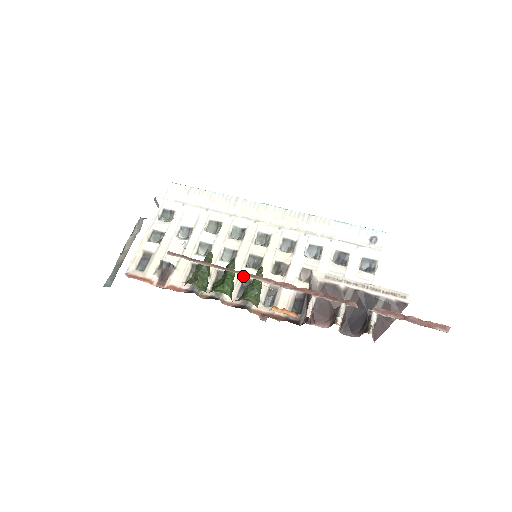
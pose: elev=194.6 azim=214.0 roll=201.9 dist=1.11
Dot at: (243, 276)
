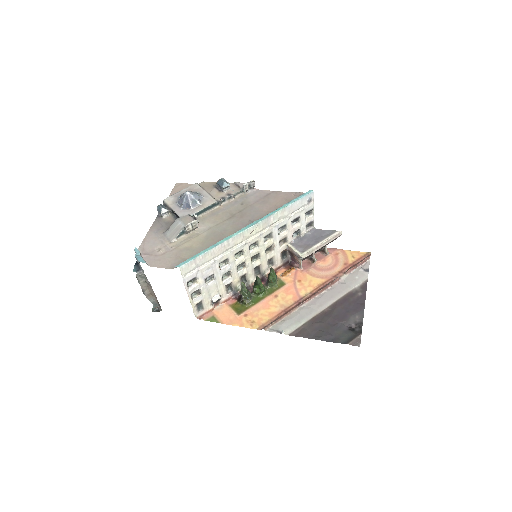
Dot at: (254, 268)
